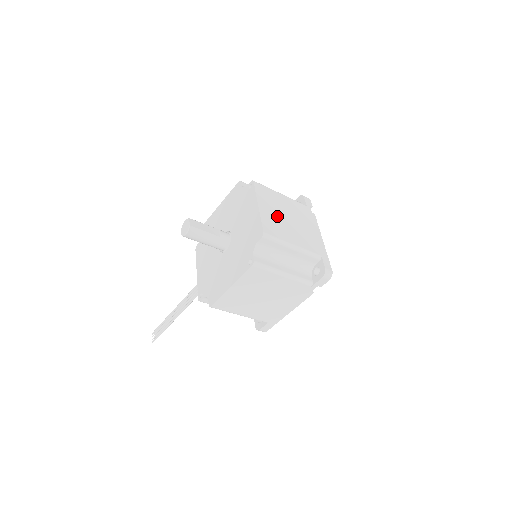
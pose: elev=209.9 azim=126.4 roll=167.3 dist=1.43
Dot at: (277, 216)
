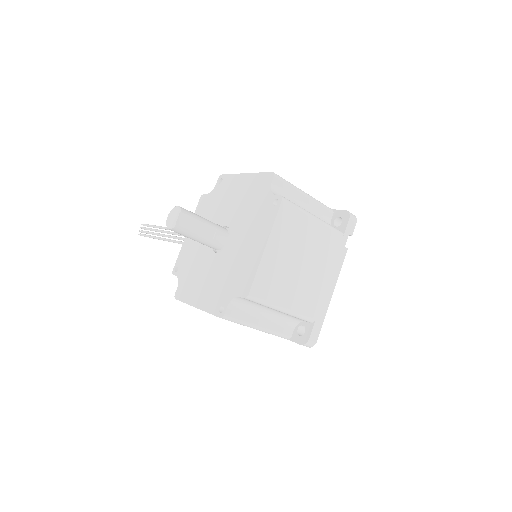
Dot at: (285, 262)
